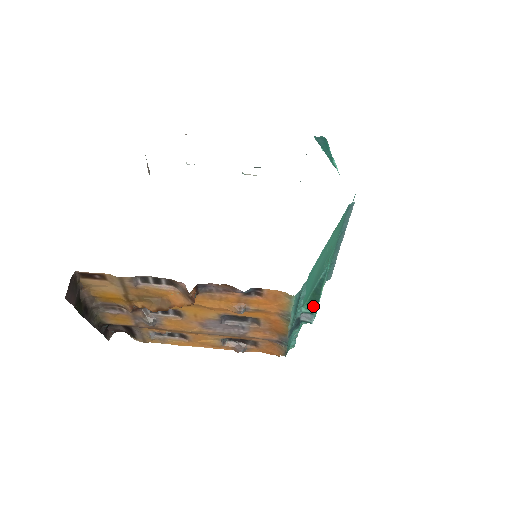
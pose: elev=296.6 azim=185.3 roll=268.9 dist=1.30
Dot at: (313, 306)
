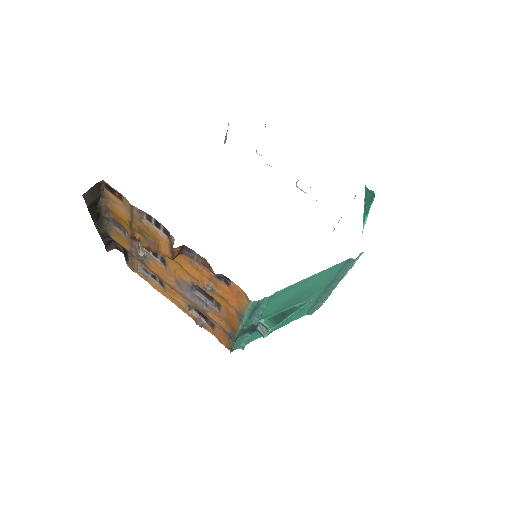
Dot at: (272, 323)
